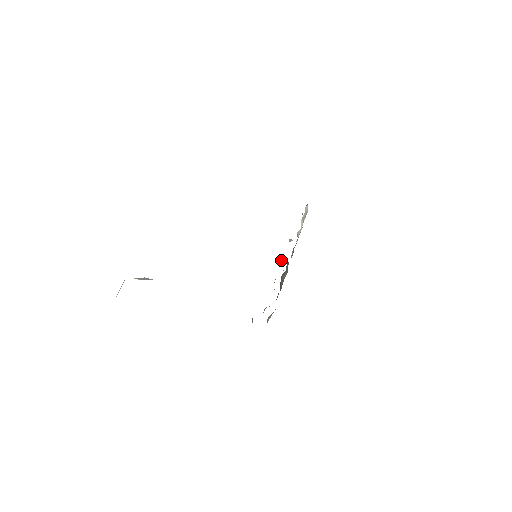
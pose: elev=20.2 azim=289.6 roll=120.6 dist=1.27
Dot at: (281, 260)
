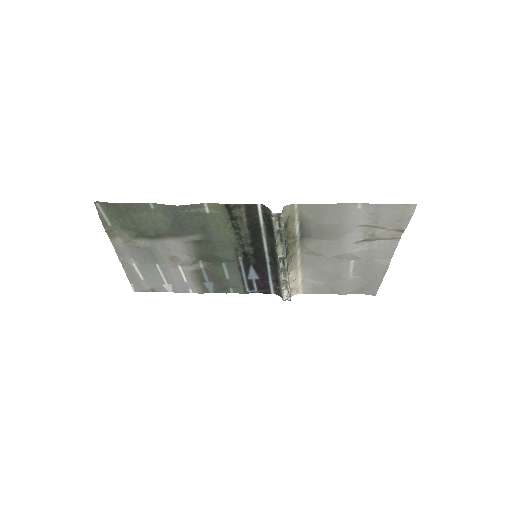
Dot at: (279, 258)
